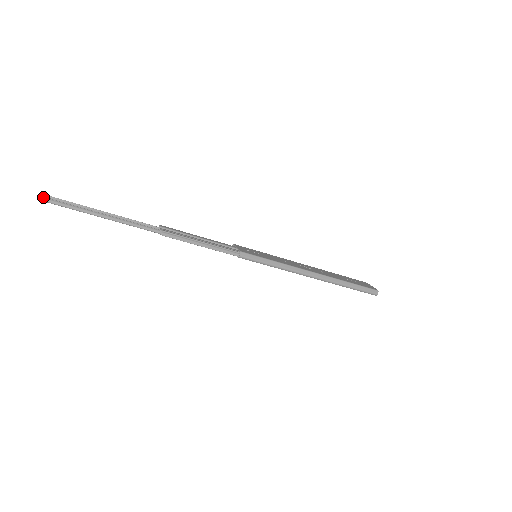
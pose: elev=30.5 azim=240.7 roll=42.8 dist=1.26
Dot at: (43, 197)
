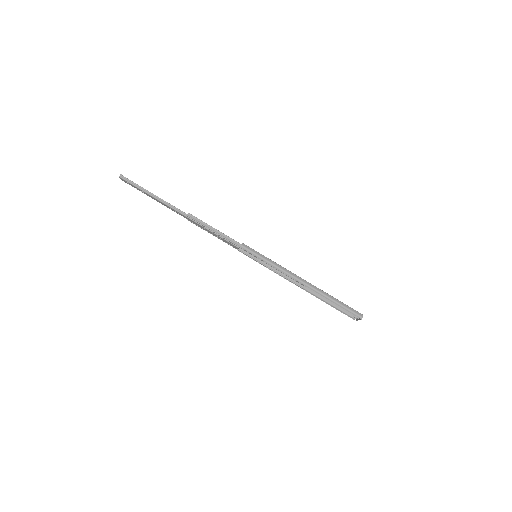
Dot at: (120, 174)
